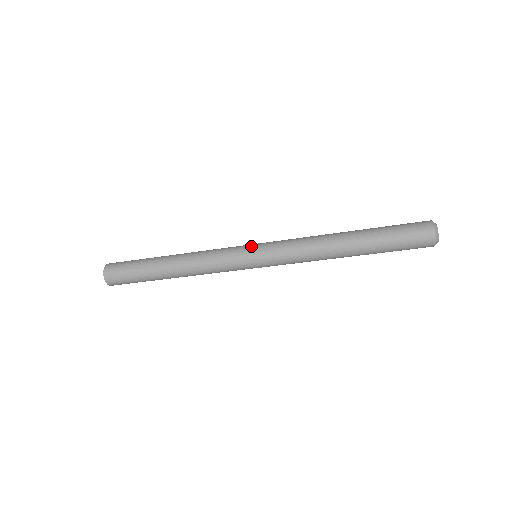
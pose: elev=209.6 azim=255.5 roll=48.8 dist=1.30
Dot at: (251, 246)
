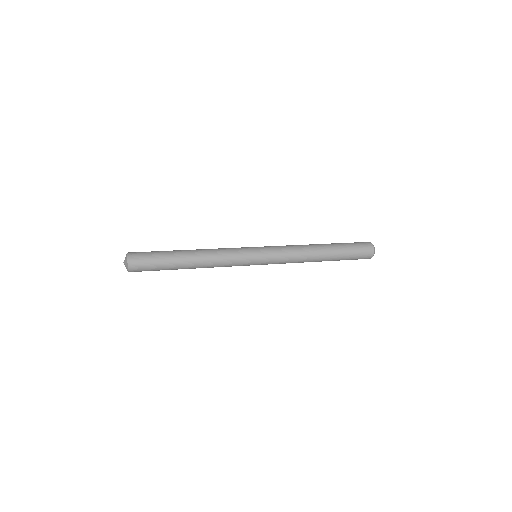
Dot at: (257, 253)
